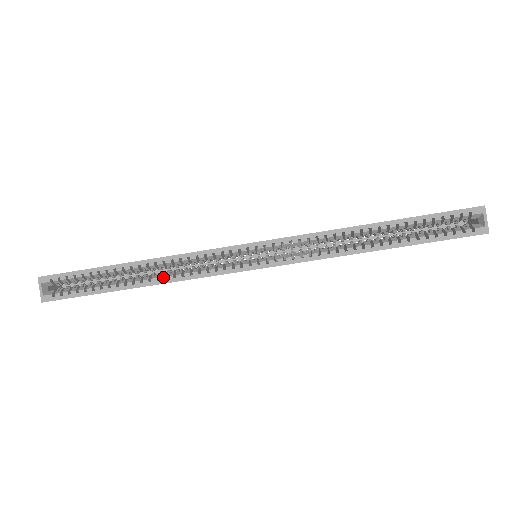
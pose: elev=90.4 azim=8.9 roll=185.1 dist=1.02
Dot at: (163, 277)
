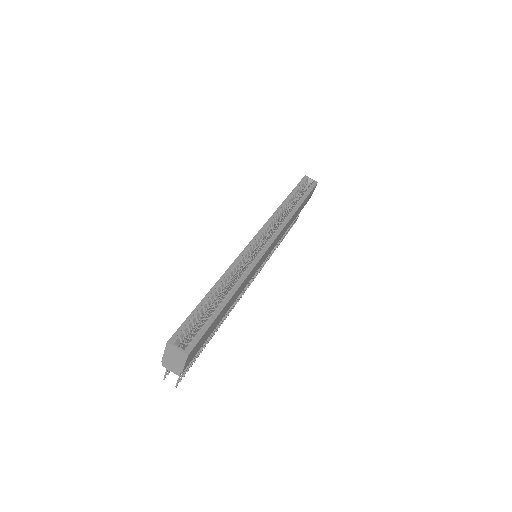
Dot at: (238, 281)
